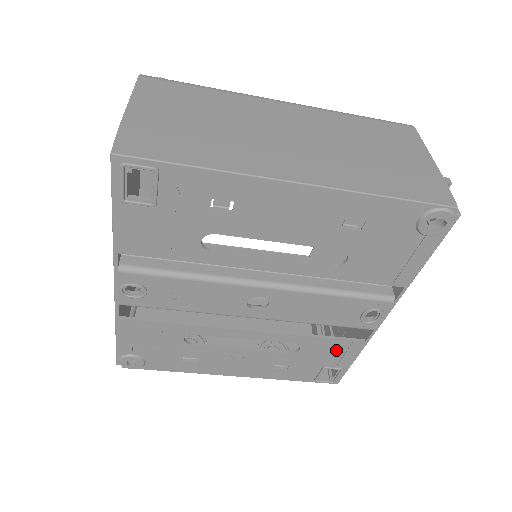
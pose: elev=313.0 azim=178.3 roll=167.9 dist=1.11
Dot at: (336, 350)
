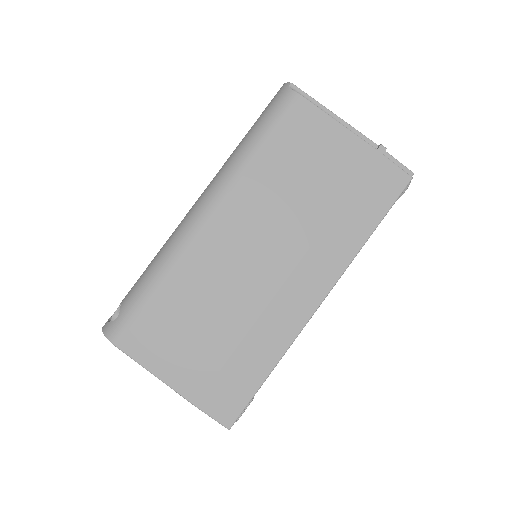
Dot at: occluded
